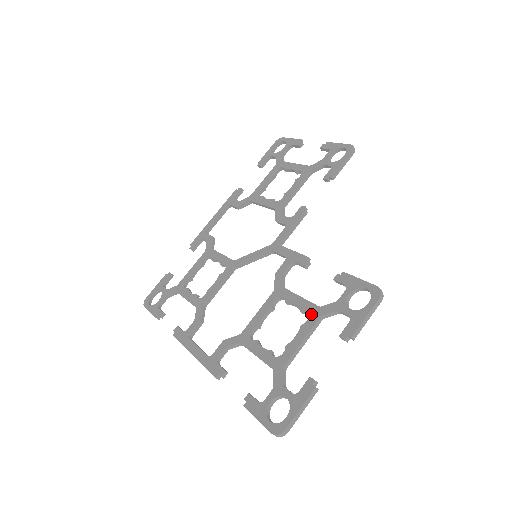
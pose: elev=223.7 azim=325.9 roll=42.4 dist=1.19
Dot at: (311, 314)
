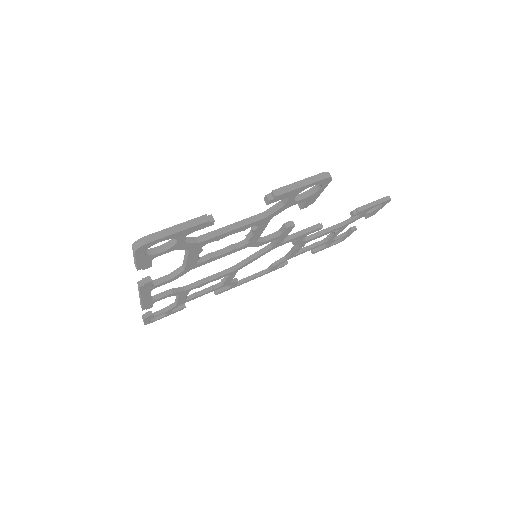
Dot at: occluded
